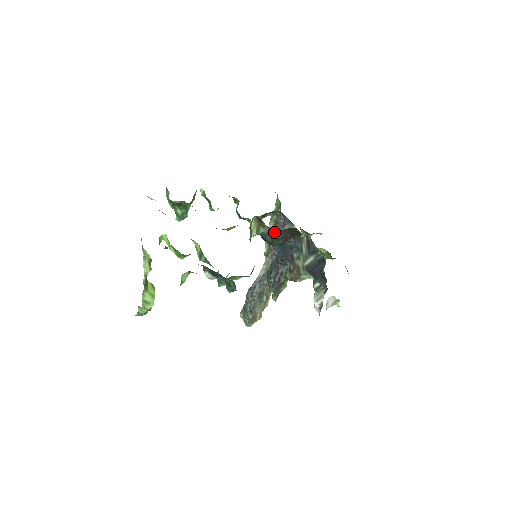
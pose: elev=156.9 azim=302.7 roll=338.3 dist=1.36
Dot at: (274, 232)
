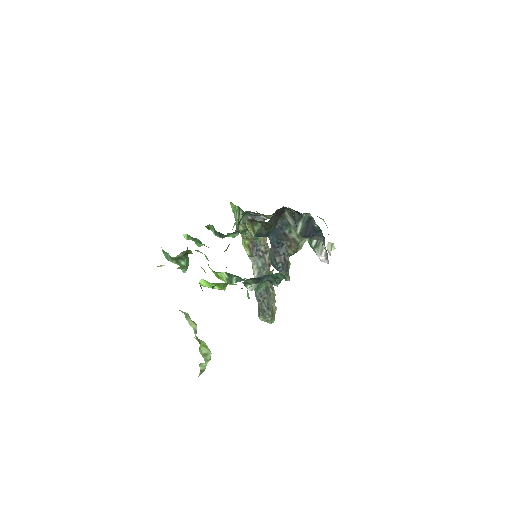
Dot at: (266, 223)
